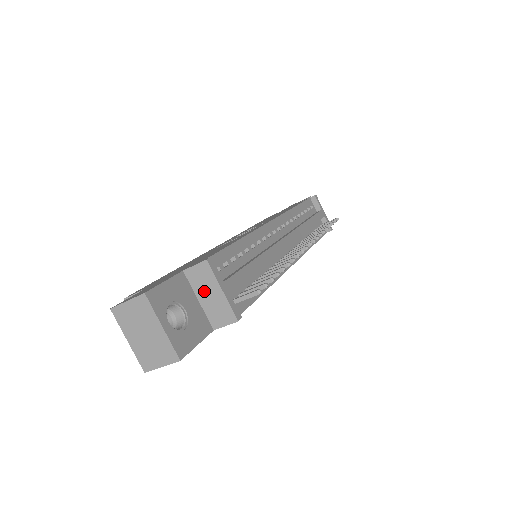
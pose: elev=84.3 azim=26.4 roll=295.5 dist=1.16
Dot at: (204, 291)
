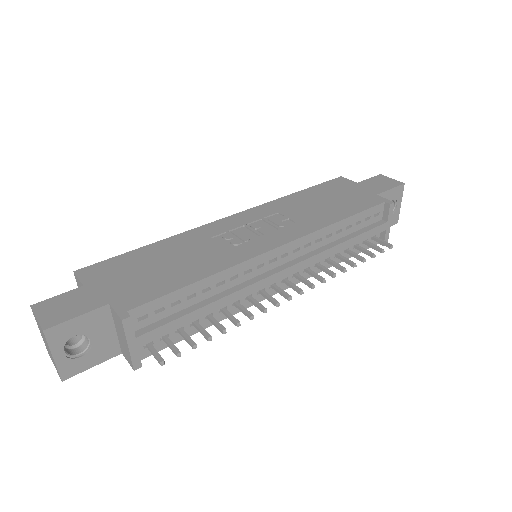
Dot at: (119, 331)
